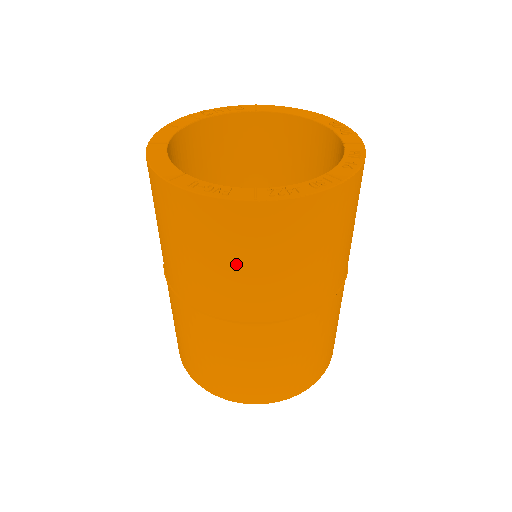
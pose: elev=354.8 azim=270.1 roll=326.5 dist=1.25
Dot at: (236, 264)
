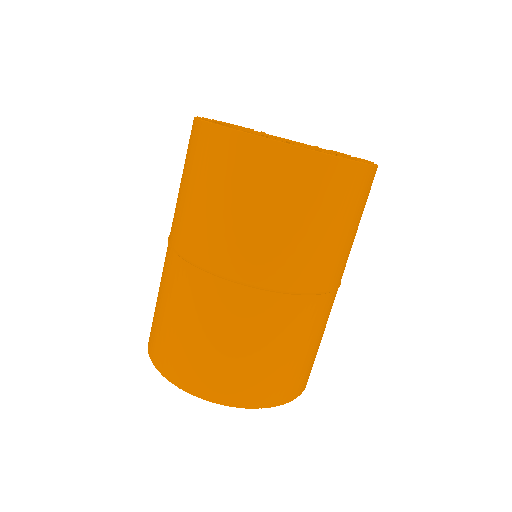
Dot at: (287, 218)
